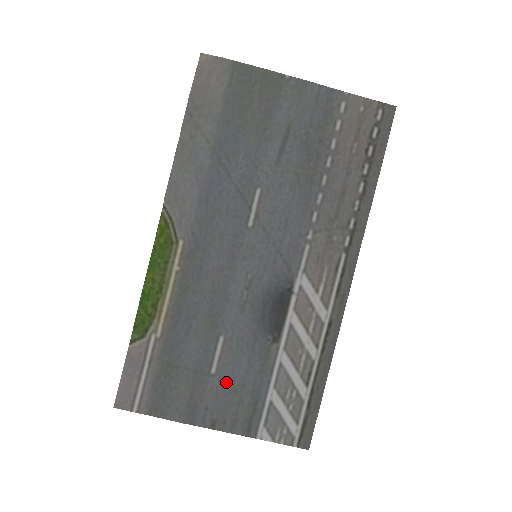
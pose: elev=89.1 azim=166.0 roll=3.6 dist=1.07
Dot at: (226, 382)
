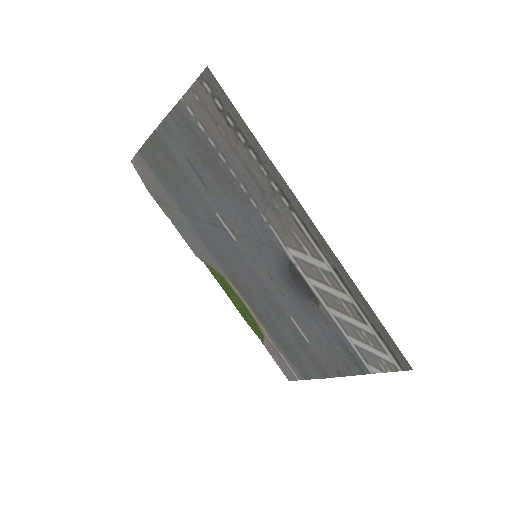
Dot at: (320, 344)
